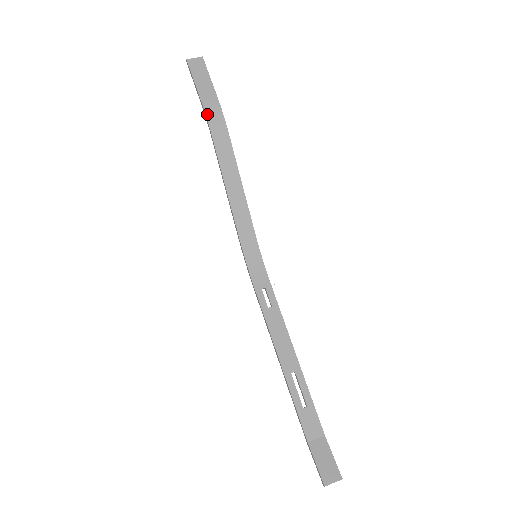
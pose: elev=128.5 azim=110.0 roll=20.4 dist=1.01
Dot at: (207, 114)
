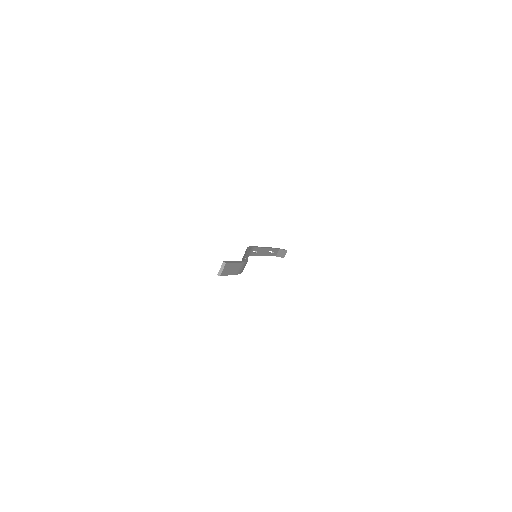
Dot at: occluded
